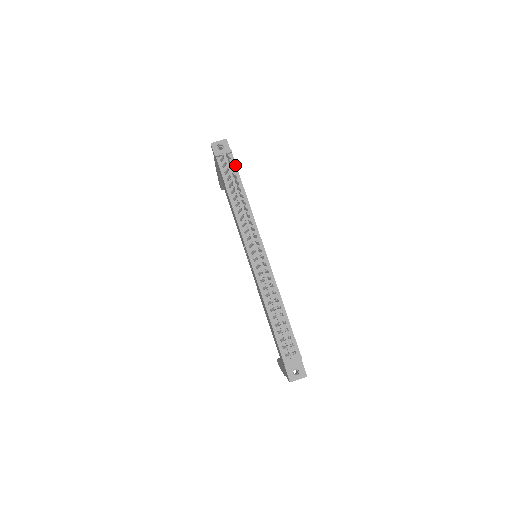
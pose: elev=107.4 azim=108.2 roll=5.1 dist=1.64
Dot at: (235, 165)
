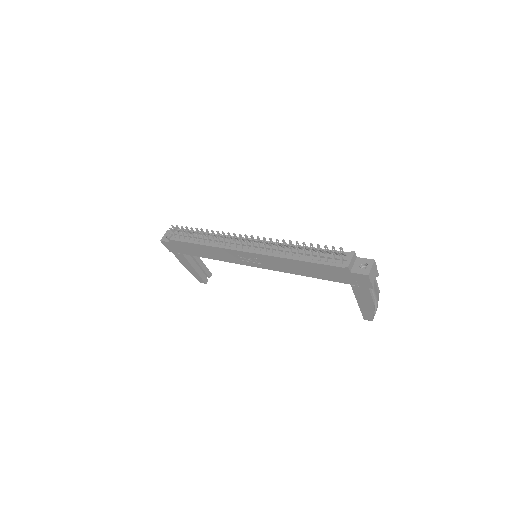
Dot at: (186, 230)
